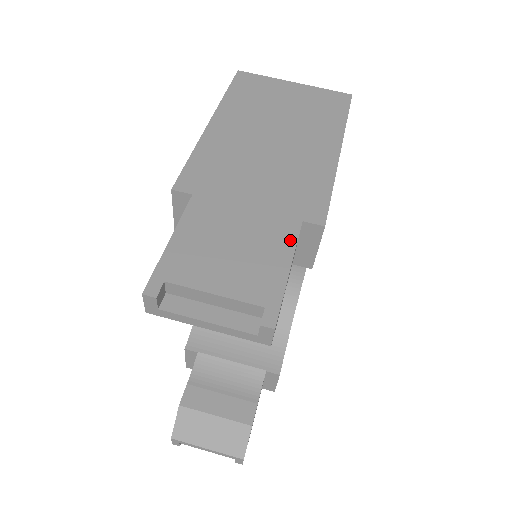
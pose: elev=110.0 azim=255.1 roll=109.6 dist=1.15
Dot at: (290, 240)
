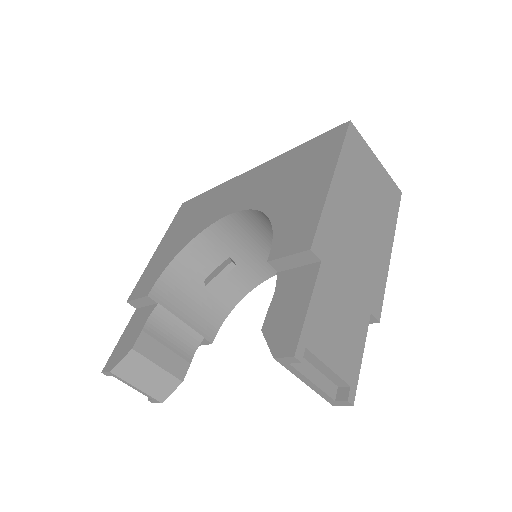
Dot at: (365, 329)
